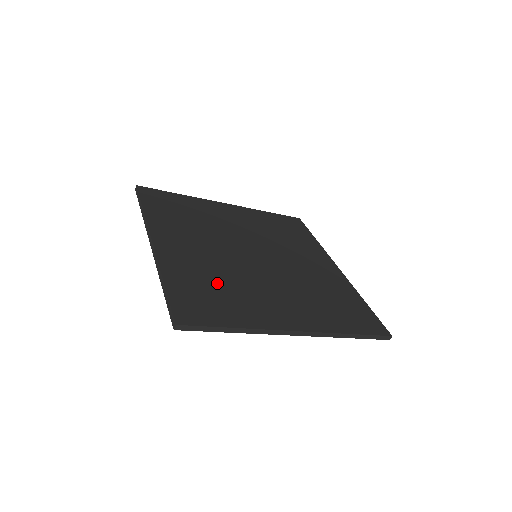
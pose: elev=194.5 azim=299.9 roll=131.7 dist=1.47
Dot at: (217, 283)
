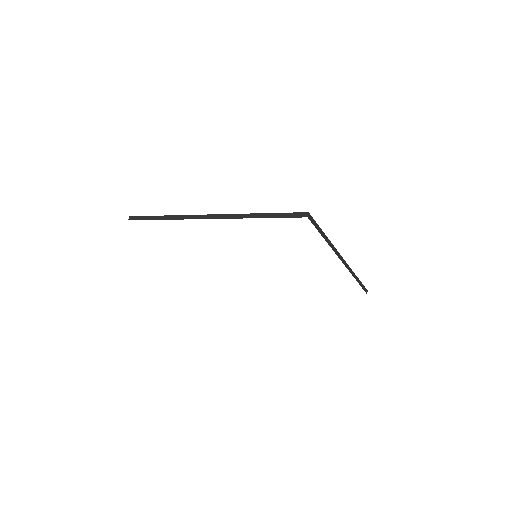
Dot at: occluded
